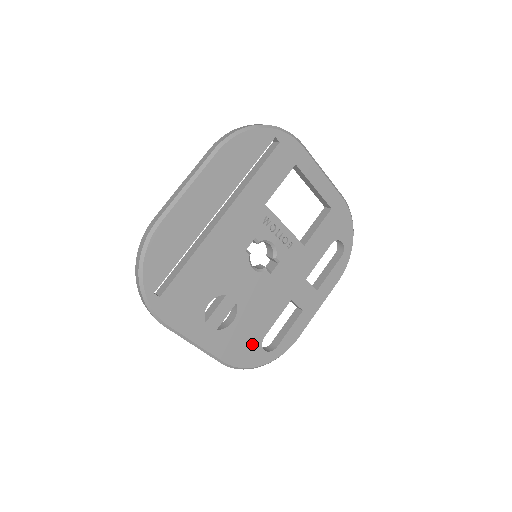
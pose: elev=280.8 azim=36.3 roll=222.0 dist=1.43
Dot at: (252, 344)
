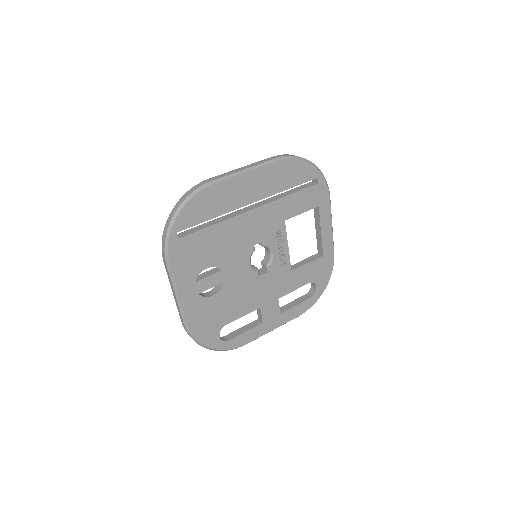
Dot at: (214, 324)
